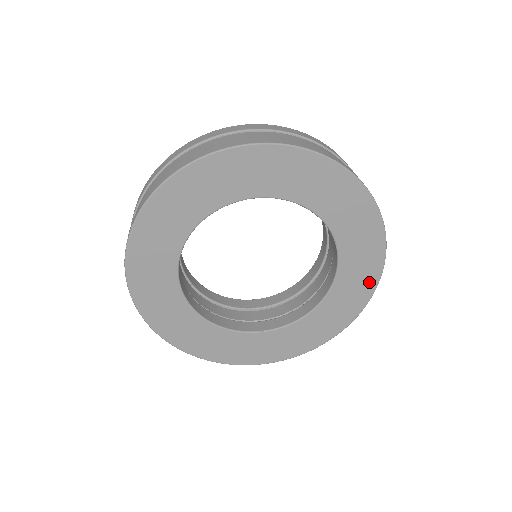
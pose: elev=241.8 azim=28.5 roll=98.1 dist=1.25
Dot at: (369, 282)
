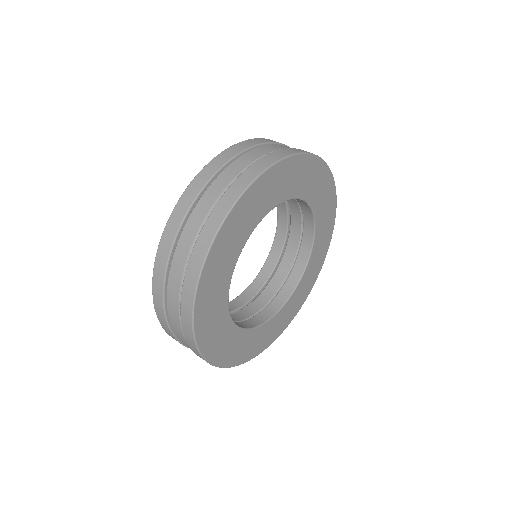
Dot at: (332, 214)
